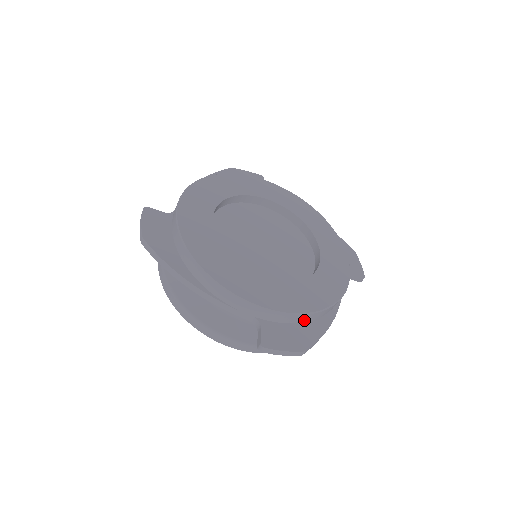
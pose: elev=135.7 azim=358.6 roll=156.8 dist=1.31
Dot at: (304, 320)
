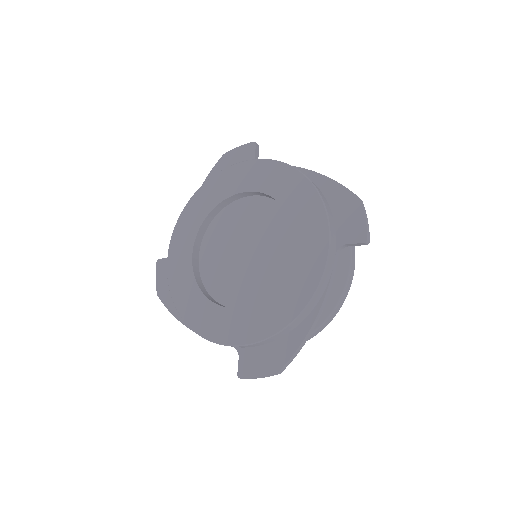
Dot at: (276, 338)
